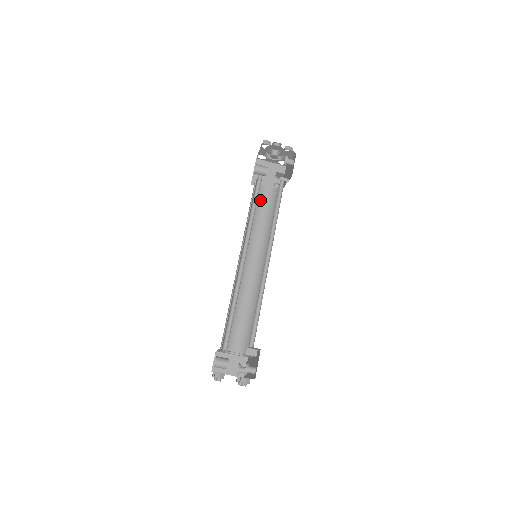
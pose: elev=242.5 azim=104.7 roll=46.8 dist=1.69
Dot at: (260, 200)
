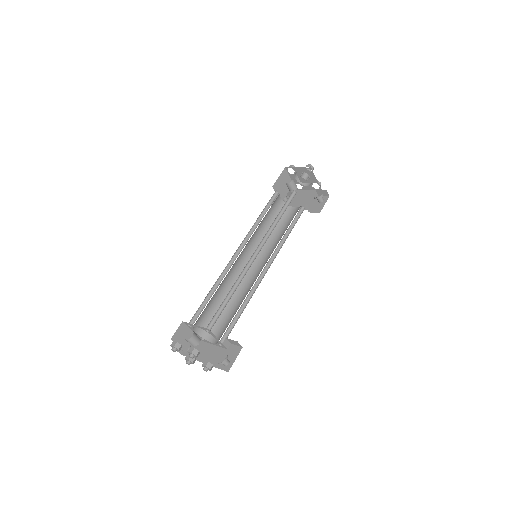
Dot at: (273, 206)
